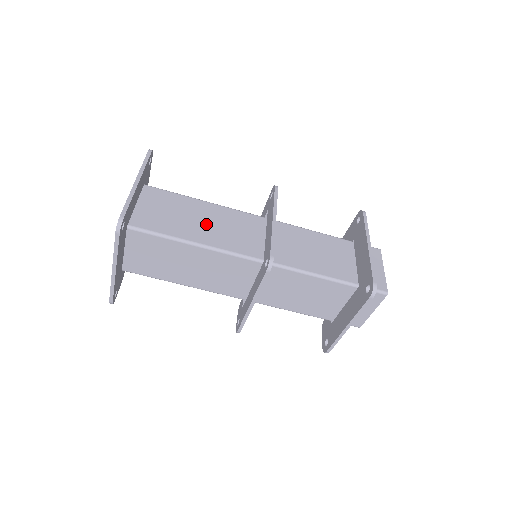
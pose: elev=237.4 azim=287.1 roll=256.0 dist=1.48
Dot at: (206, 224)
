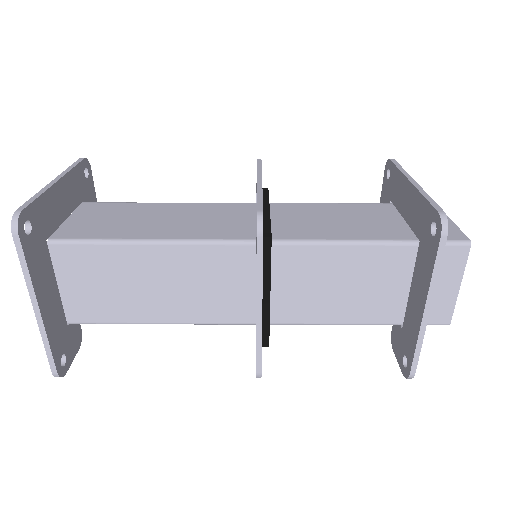
Dot at: (168, 221)
